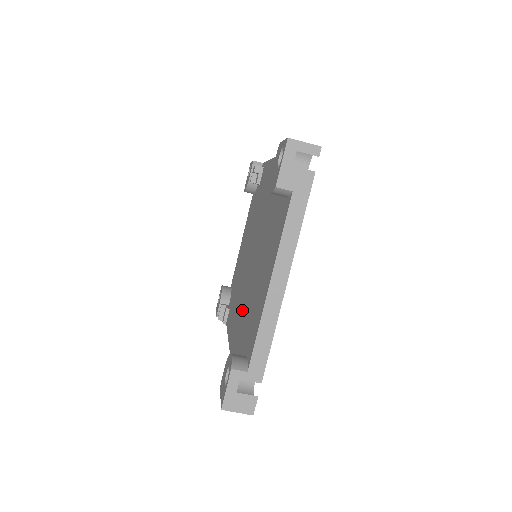
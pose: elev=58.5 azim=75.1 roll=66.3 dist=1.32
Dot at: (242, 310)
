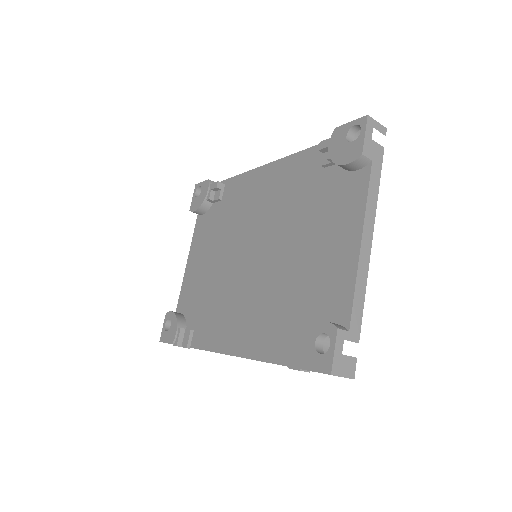
Dot at: (263, 304)
